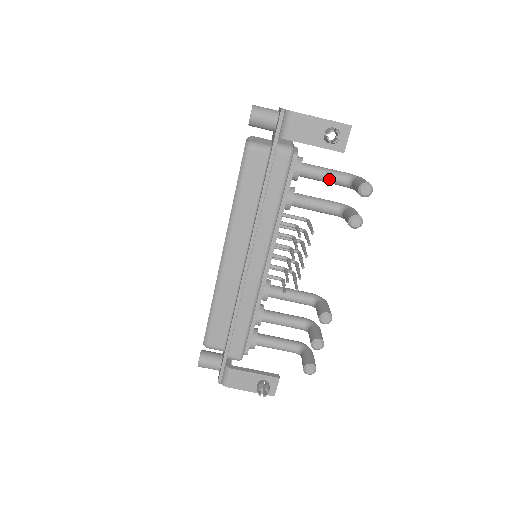
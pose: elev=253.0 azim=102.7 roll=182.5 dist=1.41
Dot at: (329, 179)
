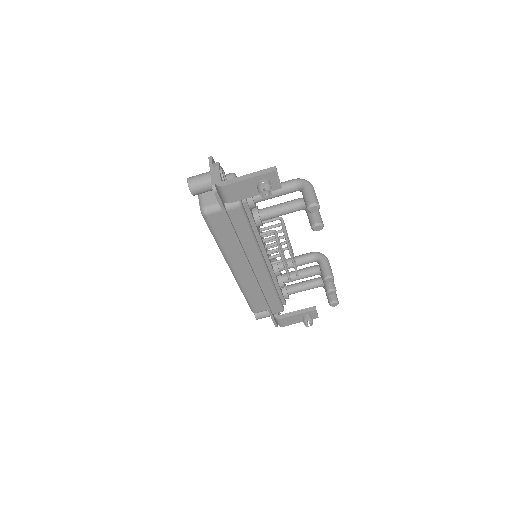
Dot at: (281, 195)
